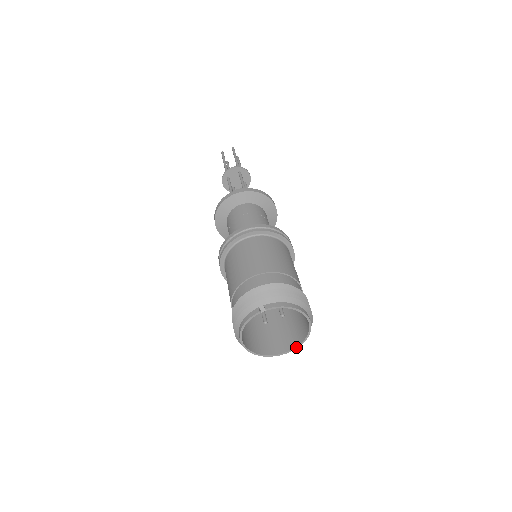
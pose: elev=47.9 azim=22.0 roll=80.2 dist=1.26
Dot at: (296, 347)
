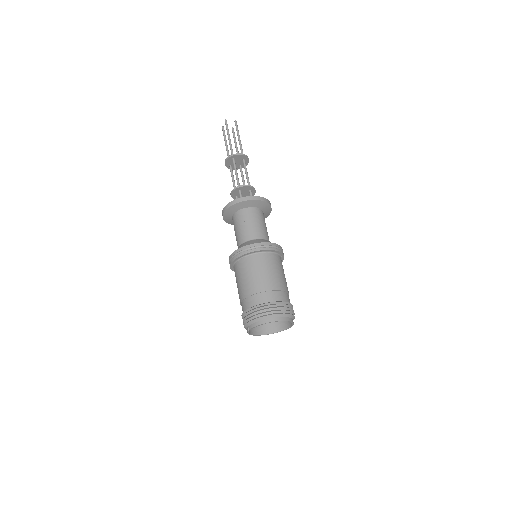
Dot at: (292, 324)
